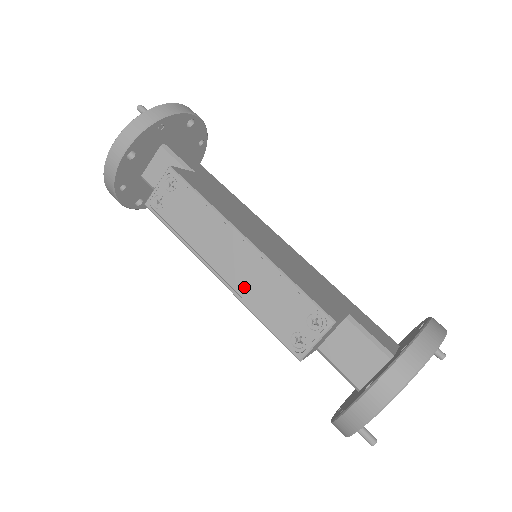
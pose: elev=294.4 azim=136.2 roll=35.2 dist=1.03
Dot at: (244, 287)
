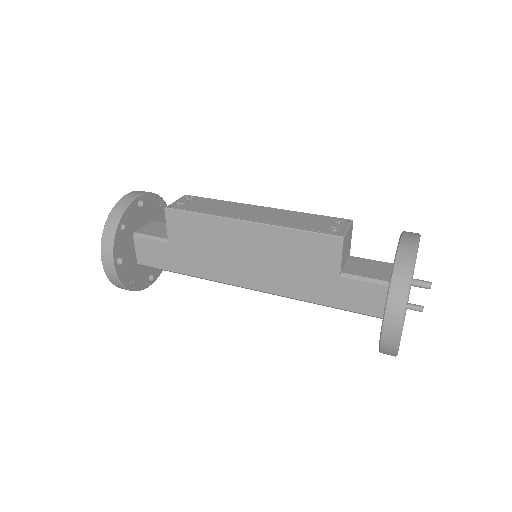
Dot at: (275, 220)
